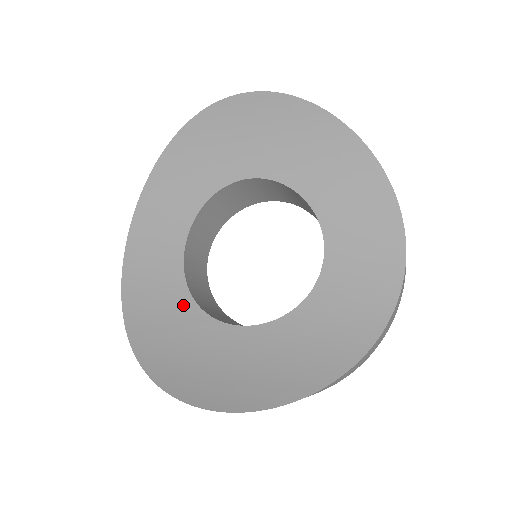
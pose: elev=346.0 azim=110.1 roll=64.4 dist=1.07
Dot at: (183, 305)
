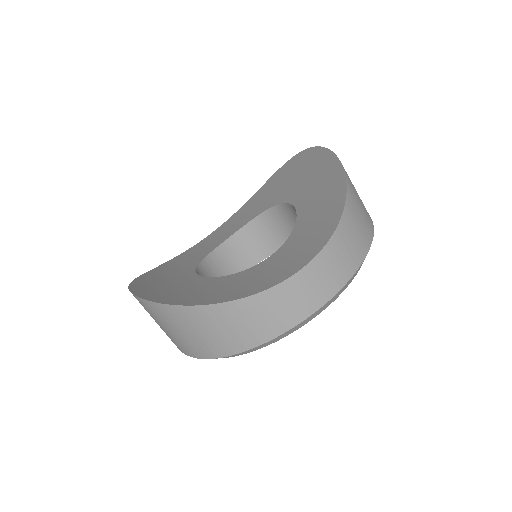
Dot at: (194, 262)
